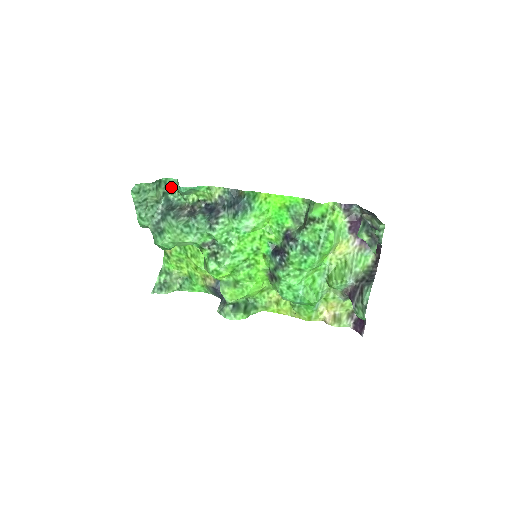
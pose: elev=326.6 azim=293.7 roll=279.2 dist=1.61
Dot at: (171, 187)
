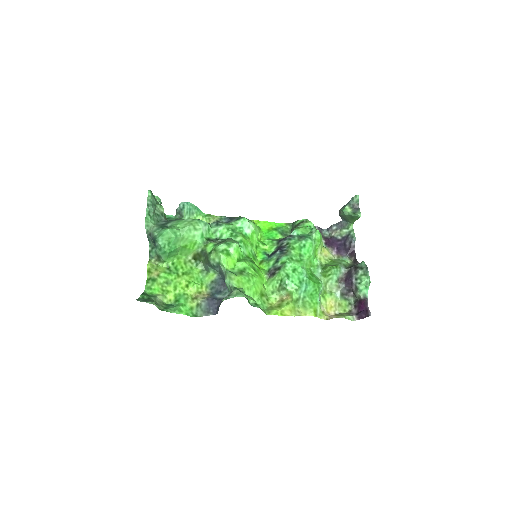
Dot at: (169, 219)
